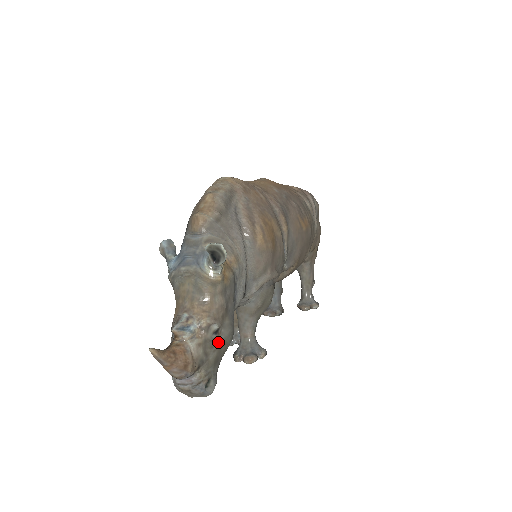
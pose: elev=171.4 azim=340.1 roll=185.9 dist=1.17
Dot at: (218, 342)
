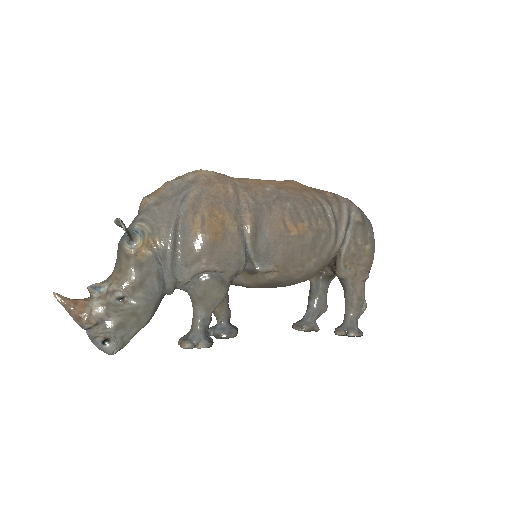
Dot at: (124, 309)
